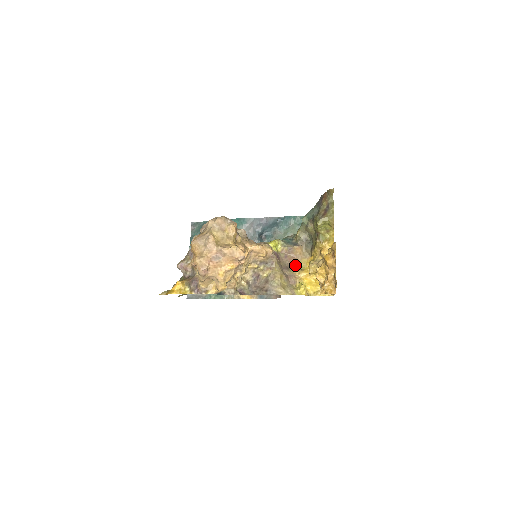
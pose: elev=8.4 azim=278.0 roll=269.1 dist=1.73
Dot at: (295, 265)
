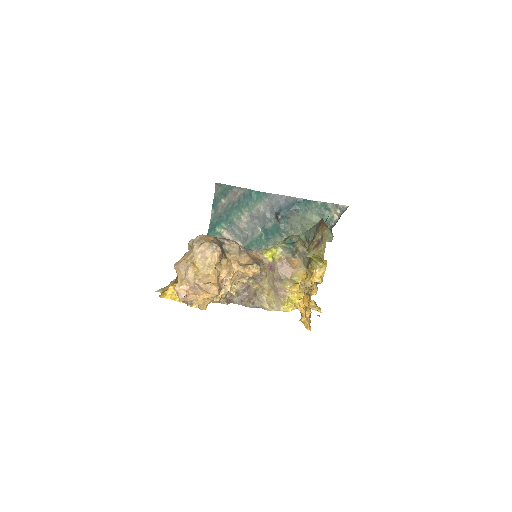
Dot at: (289, 276)
